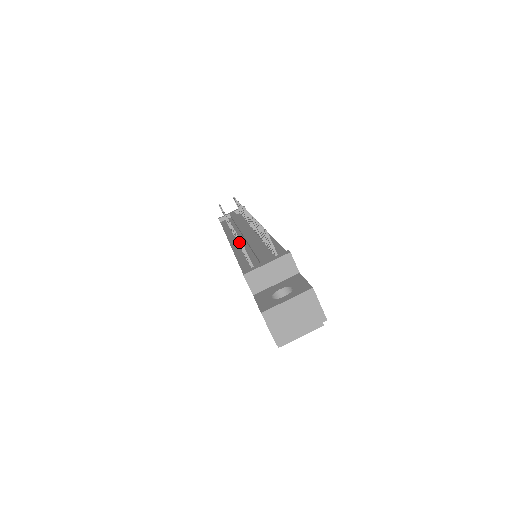
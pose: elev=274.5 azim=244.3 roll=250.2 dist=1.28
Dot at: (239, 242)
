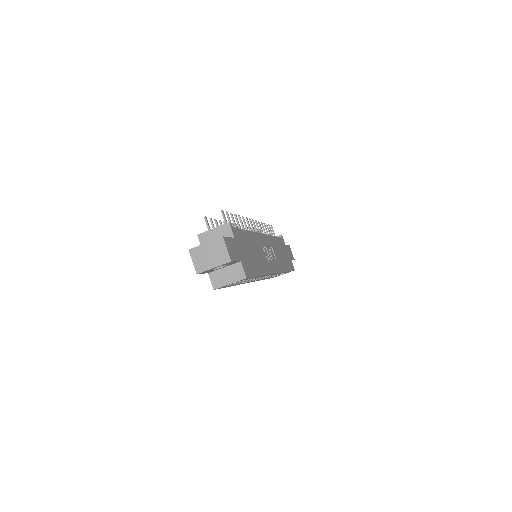
Dot at: (210, 221)
